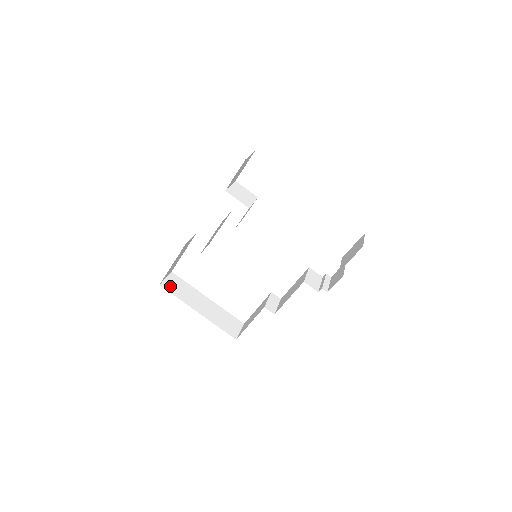
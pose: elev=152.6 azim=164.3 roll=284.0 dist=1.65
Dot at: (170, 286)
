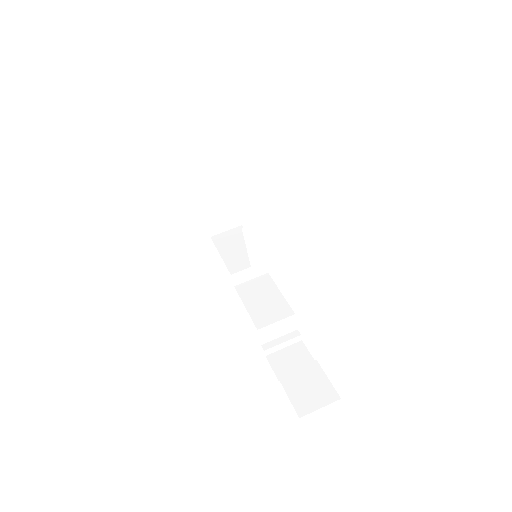
Dot at: (192, 138)
